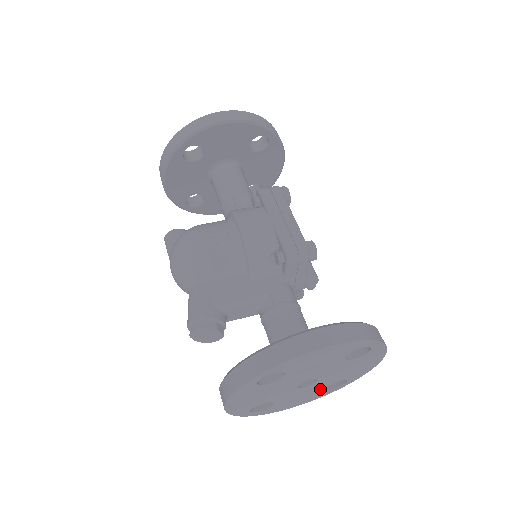
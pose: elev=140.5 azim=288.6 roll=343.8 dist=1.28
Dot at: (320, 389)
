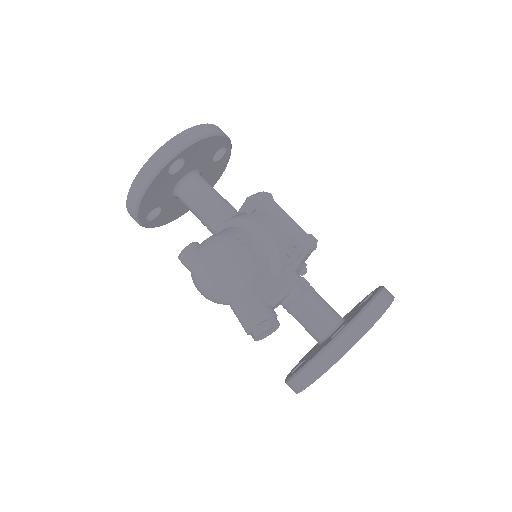
Dot at: occluded
